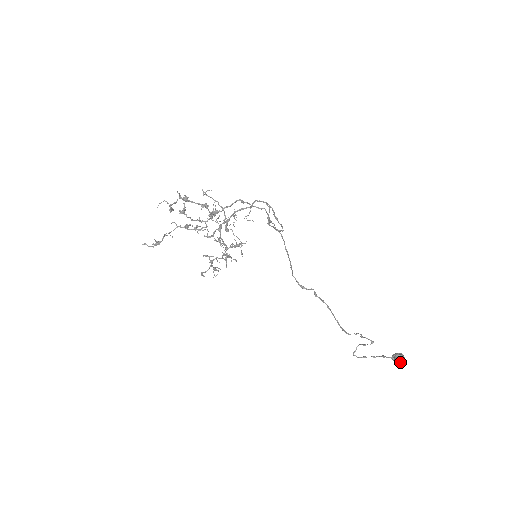
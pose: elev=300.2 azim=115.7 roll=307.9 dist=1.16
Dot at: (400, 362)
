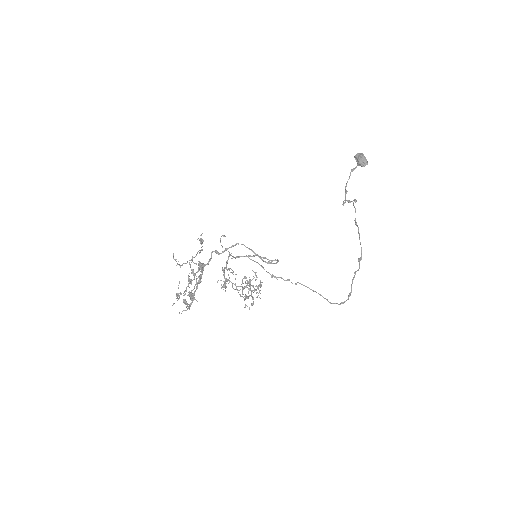
Dot at: occluded
